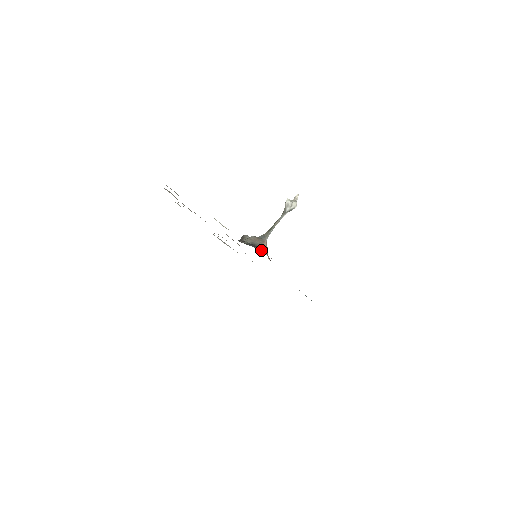
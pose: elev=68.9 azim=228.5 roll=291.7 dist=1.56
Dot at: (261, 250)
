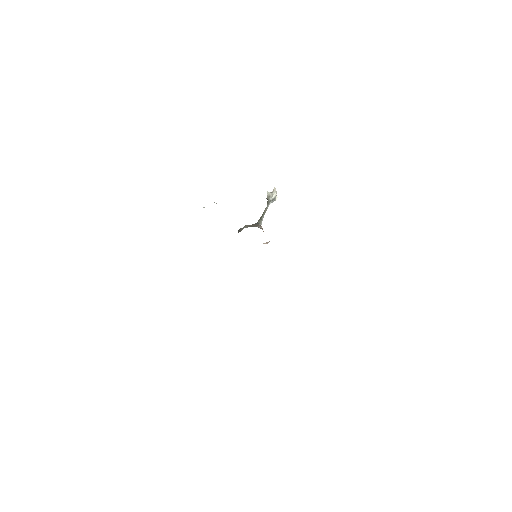
Dot at: occluded
